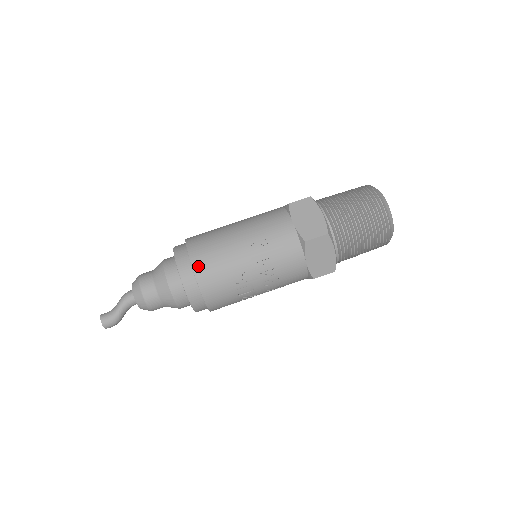
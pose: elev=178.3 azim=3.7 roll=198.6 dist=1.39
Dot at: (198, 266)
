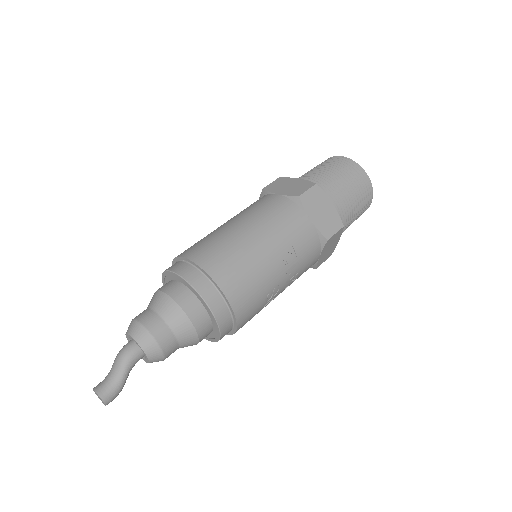
Dot at: (234, 298)
